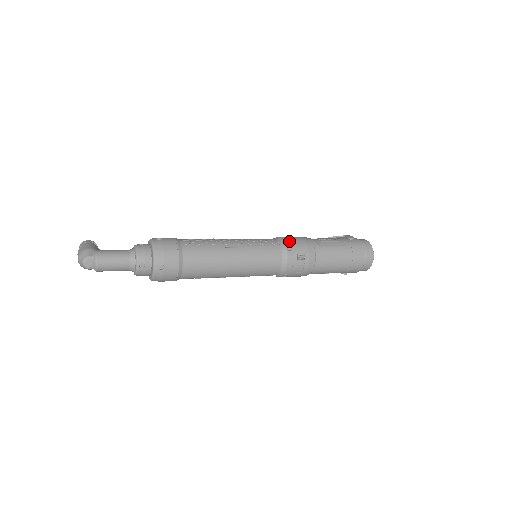
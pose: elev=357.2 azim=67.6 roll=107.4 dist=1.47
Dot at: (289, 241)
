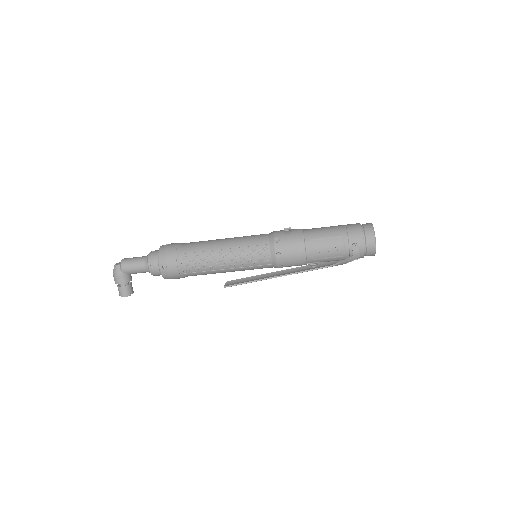
Dot at: occluded
